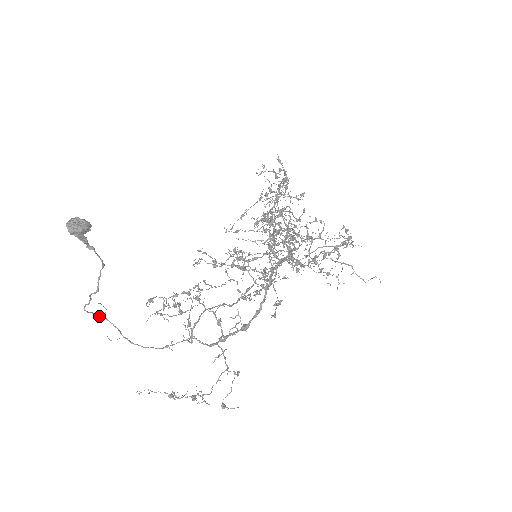
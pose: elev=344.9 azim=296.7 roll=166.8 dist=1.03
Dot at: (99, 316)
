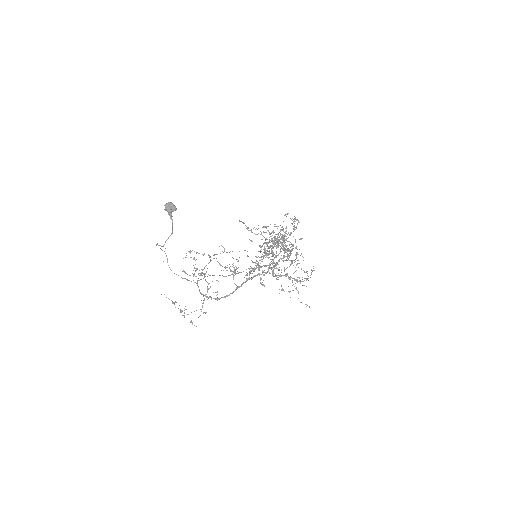
Dot at: occluded
